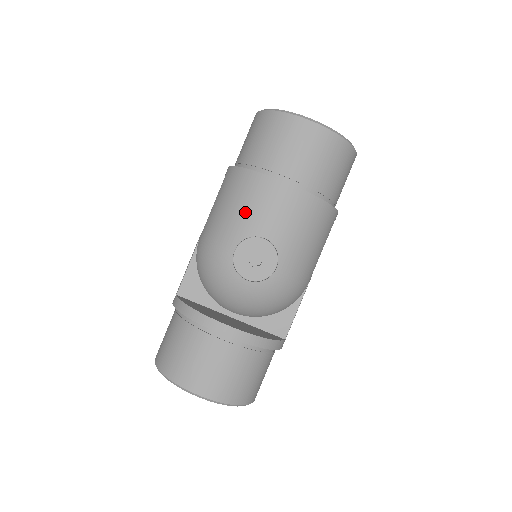
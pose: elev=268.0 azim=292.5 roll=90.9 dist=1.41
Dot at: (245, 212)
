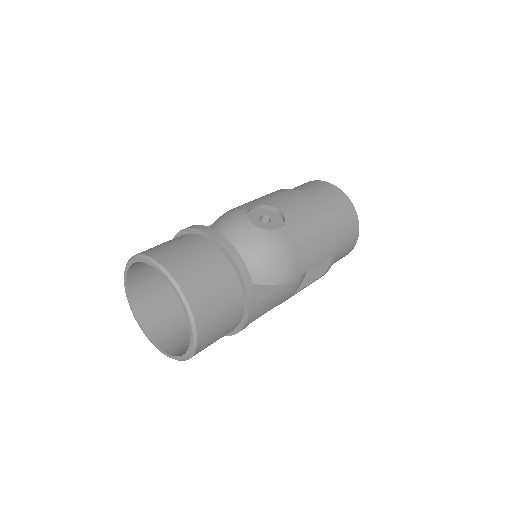
Dot at: (270, 198)
